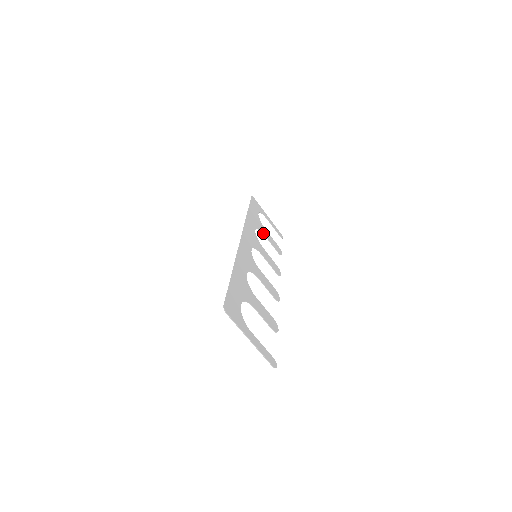
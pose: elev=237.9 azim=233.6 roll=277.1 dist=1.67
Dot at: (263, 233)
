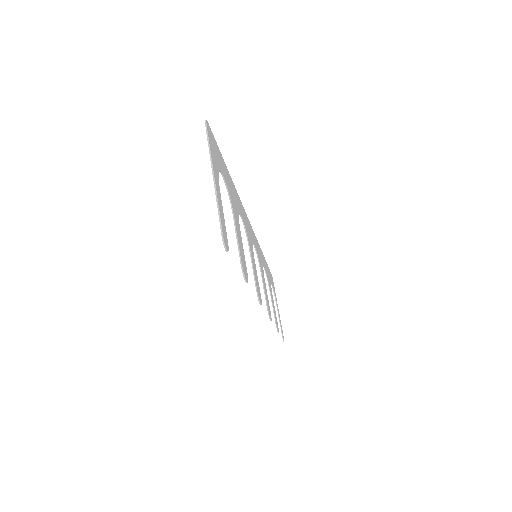
Dot at: (269, 288)
